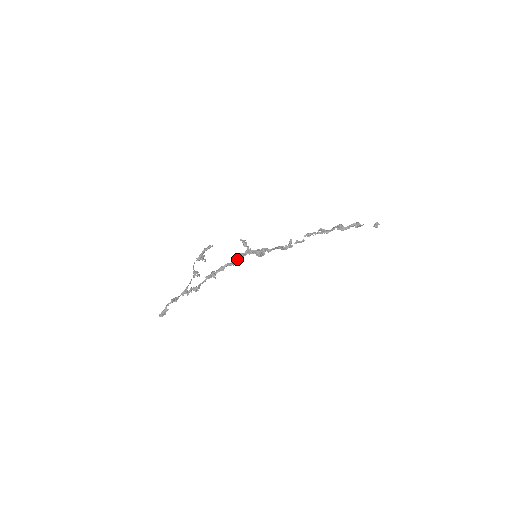
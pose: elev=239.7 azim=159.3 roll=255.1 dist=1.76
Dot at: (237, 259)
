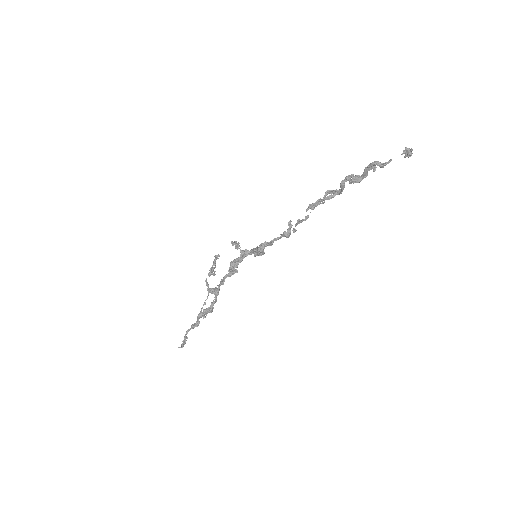
Dot at: (233, 267)
